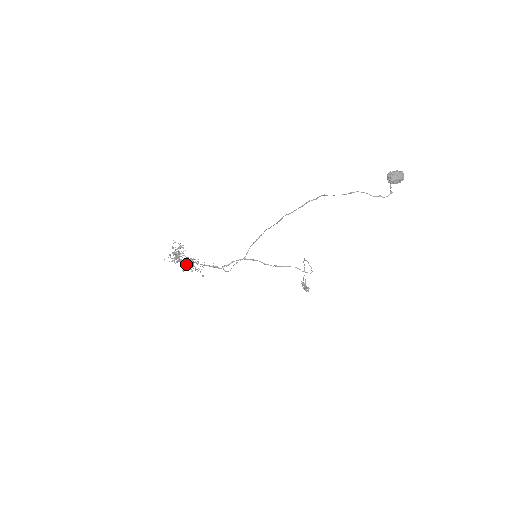
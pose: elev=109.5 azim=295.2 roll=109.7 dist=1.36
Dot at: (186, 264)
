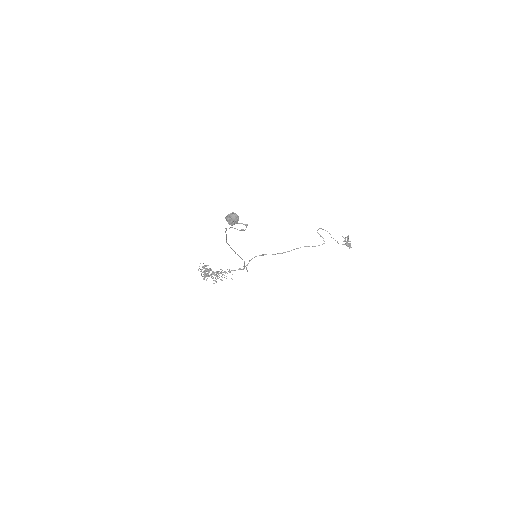
Dot at: (212, 278)
